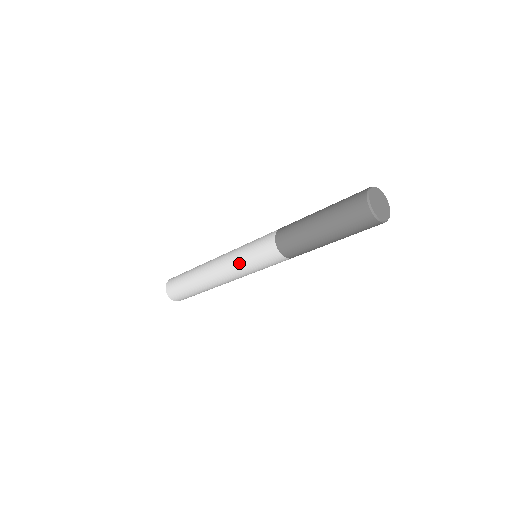
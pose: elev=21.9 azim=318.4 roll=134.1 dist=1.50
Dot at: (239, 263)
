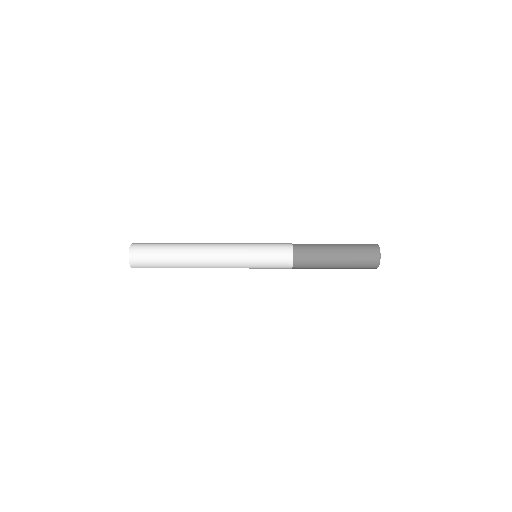
Dot at: (247, 263)
